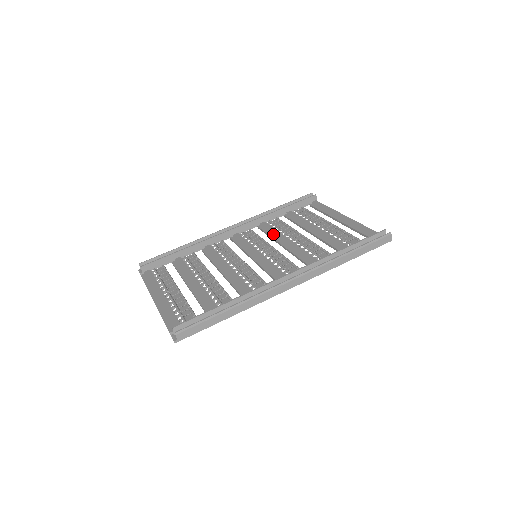
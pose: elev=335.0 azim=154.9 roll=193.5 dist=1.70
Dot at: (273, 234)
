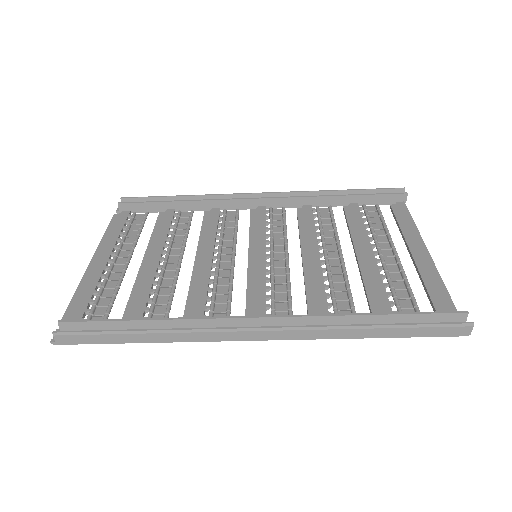
Dot at: (305, 231)
